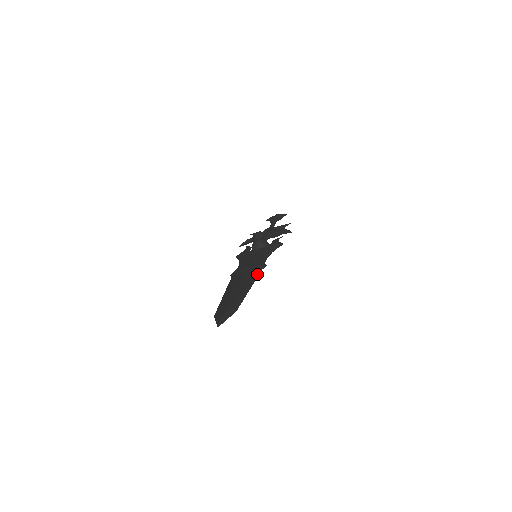
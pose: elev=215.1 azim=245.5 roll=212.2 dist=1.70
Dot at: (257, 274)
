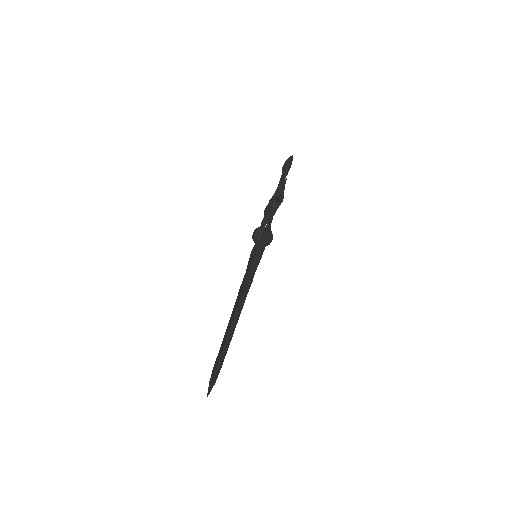
Dot at: (242, 298)
